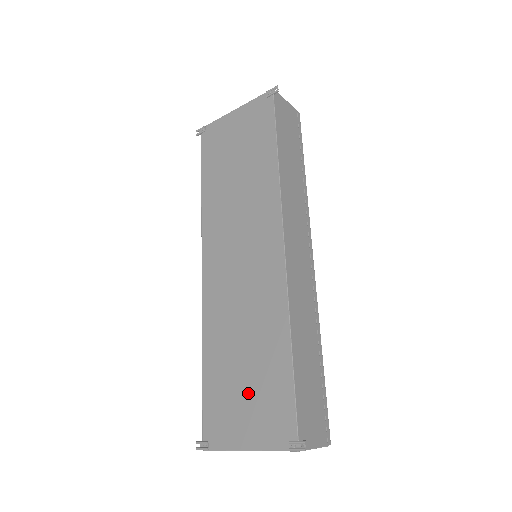
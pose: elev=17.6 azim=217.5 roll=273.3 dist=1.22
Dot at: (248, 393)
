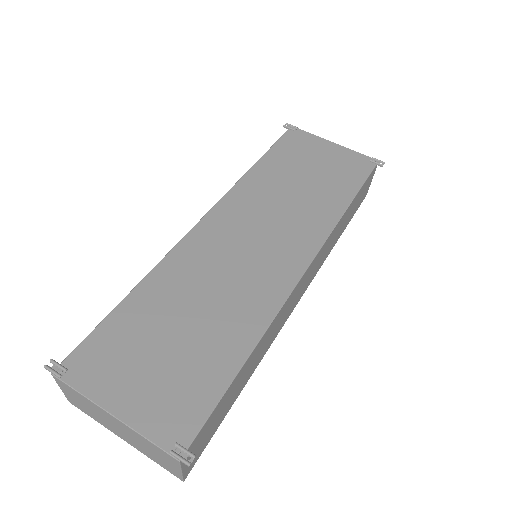
Dot at: (163, 360)
